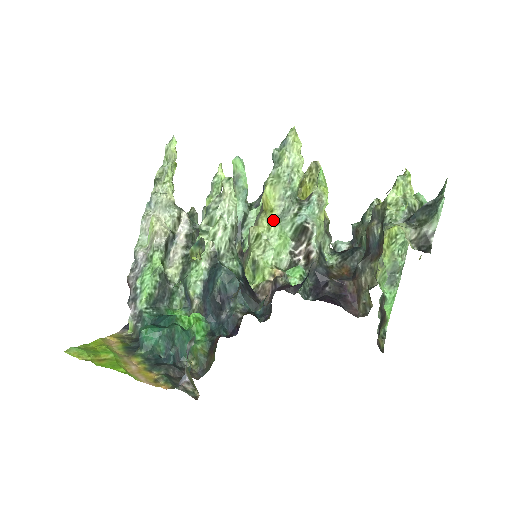
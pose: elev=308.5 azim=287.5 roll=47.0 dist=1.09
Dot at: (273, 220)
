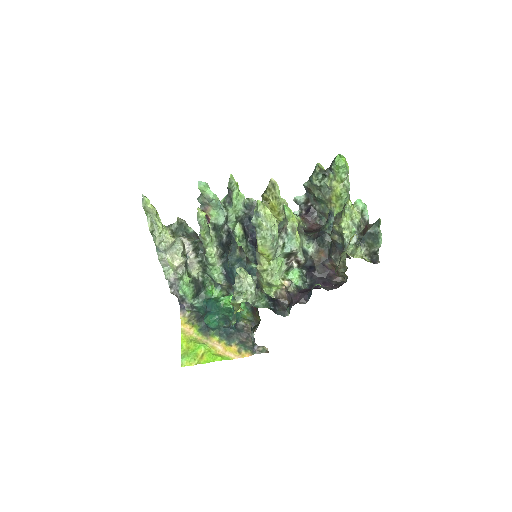
Dot at: (271, 260)
